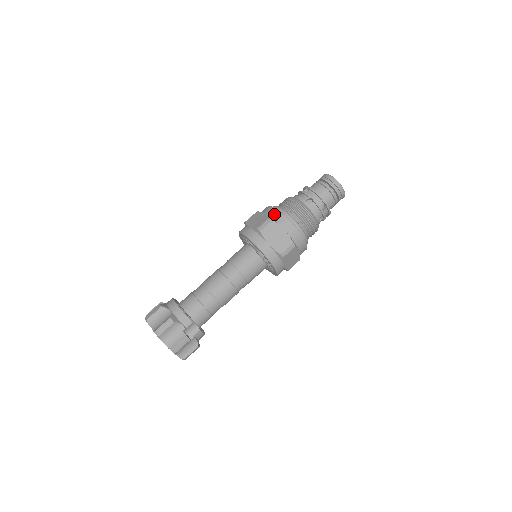
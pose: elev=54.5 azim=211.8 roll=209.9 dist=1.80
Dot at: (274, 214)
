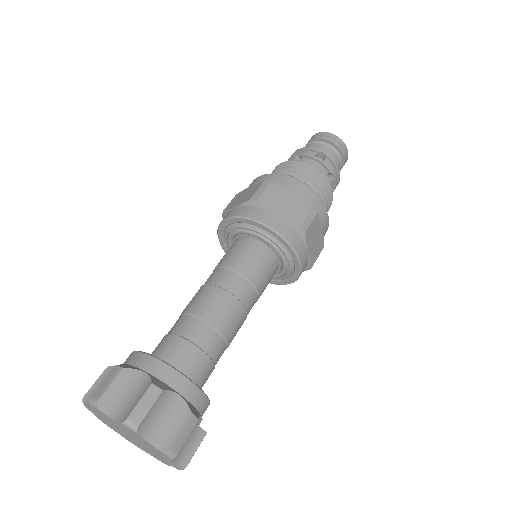
Dot at: (311, 199)
